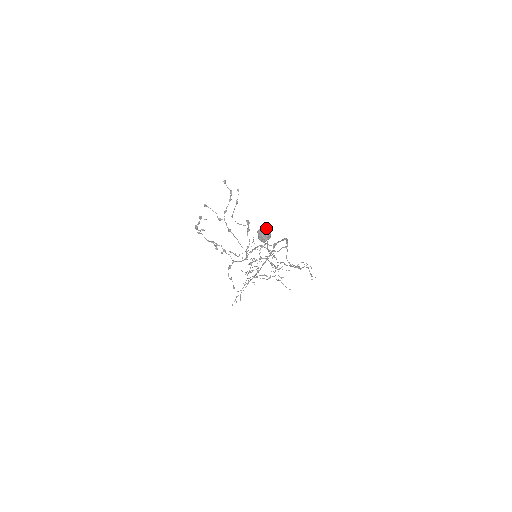
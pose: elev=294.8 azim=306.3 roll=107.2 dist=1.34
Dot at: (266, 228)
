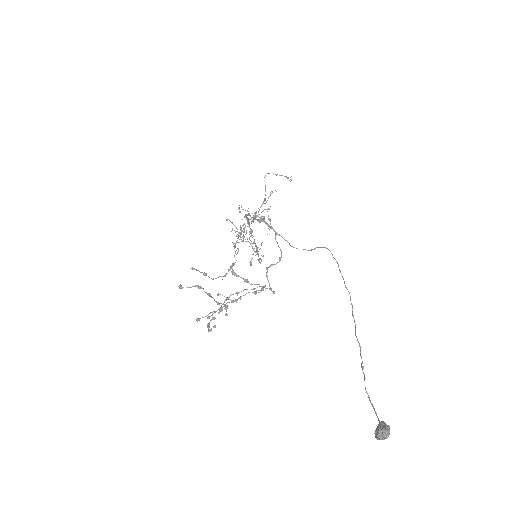
Dot at: (383, 435)
